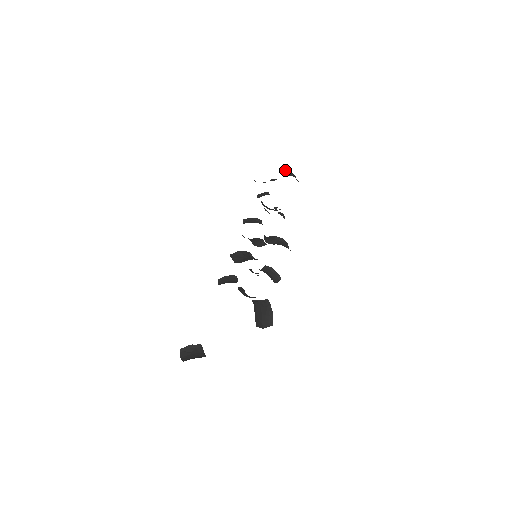
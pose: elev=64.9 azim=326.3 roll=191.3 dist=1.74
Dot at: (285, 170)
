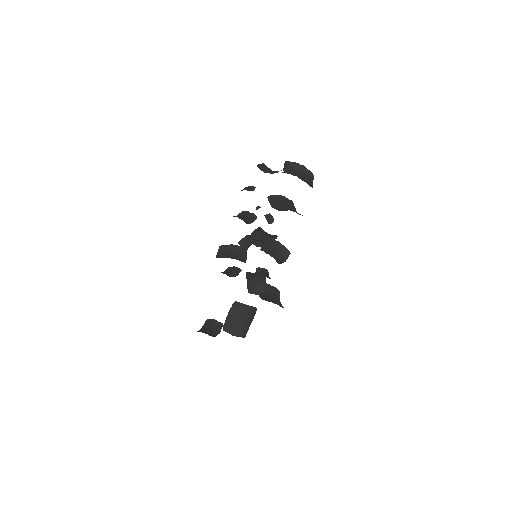
Dot at: (290, 162)
